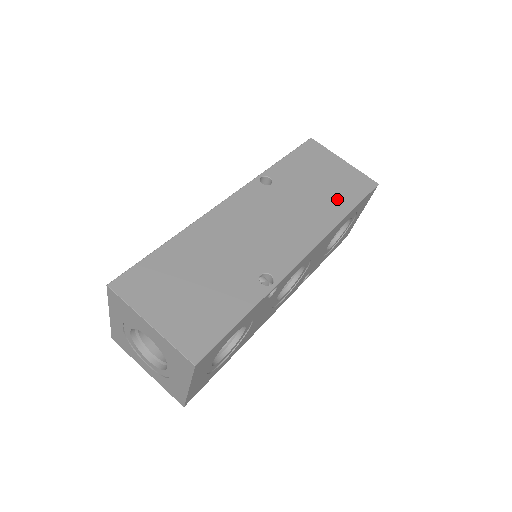
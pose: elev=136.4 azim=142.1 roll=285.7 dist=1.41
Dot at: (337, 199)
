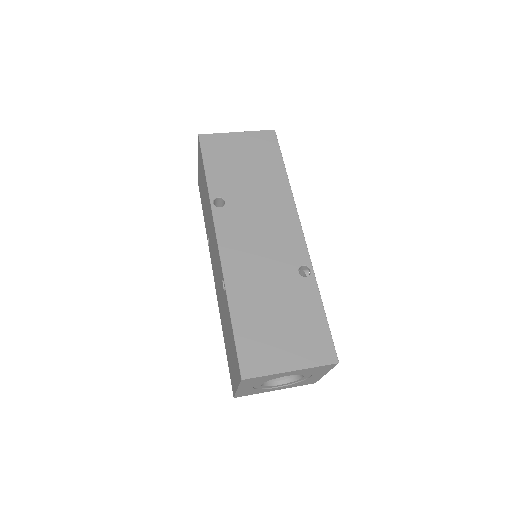
Dot at: (269, 169)
